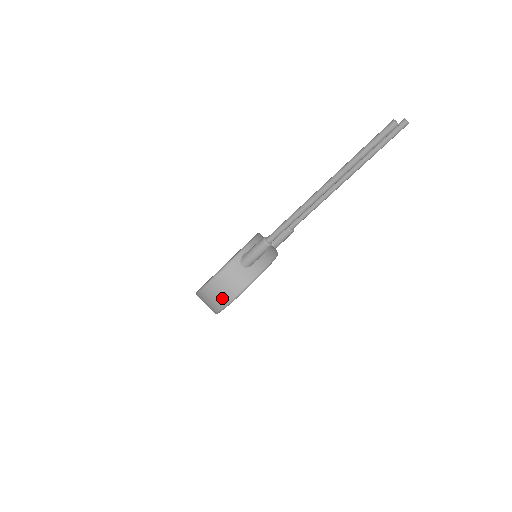
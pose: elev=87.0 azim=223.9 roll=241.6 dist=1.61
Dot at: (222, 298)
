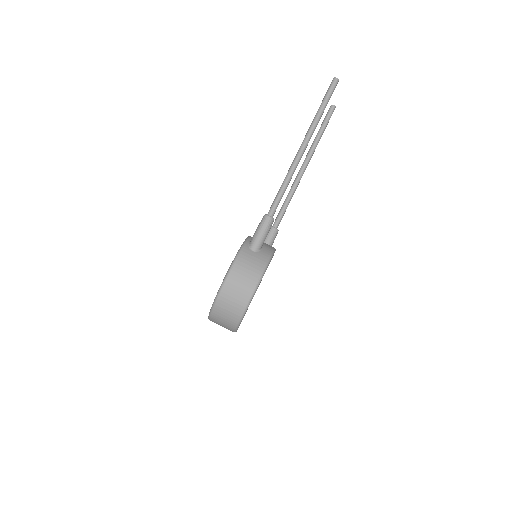
Dot at: (245, 288)
